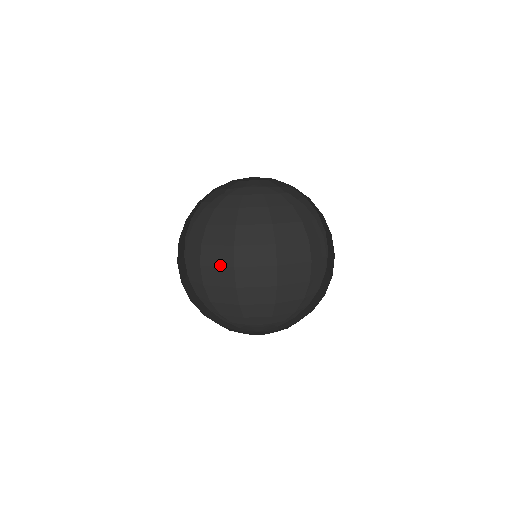
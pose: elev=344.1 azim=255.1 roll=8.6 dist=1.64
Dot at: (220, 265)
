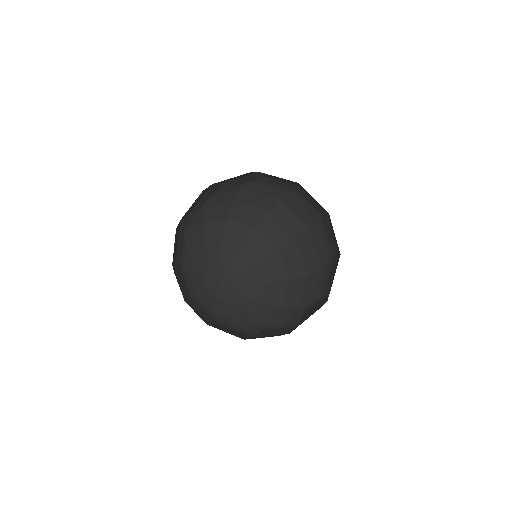
Dot at: occluded
